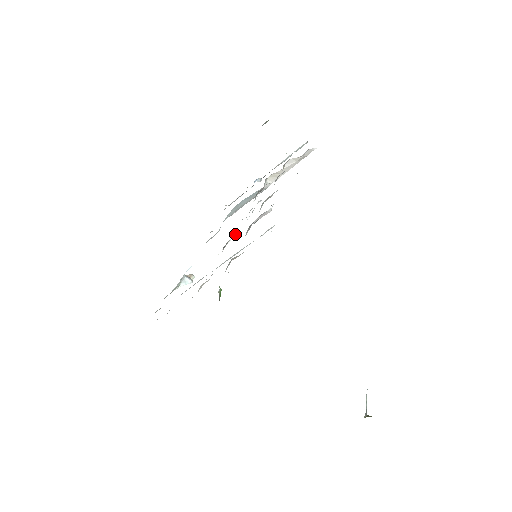
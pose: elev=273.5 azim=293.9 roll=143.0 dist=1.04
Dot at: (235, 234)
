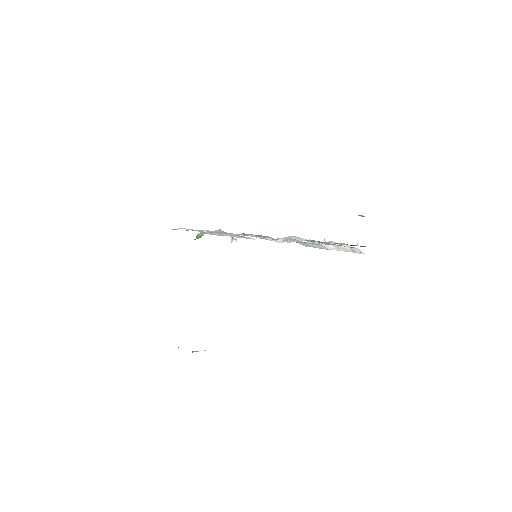
Dot at: occluded
